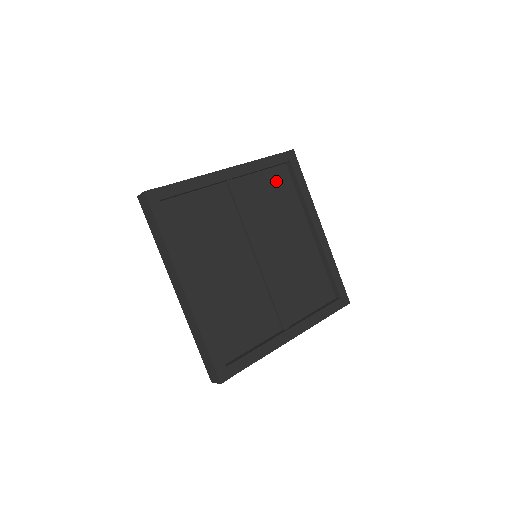
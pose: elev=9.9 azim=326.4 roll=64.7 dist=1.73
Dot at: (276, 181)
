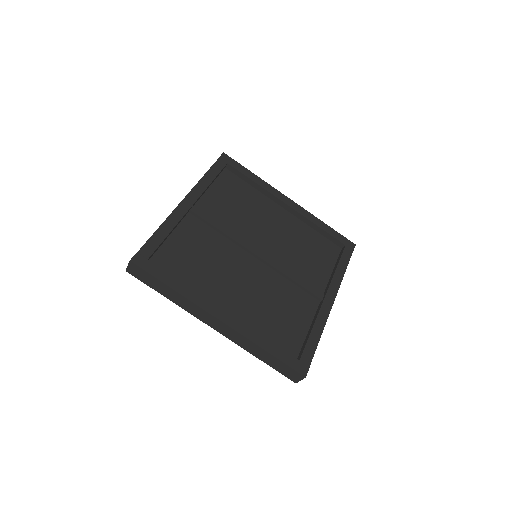
Dot at: (228, 186)
